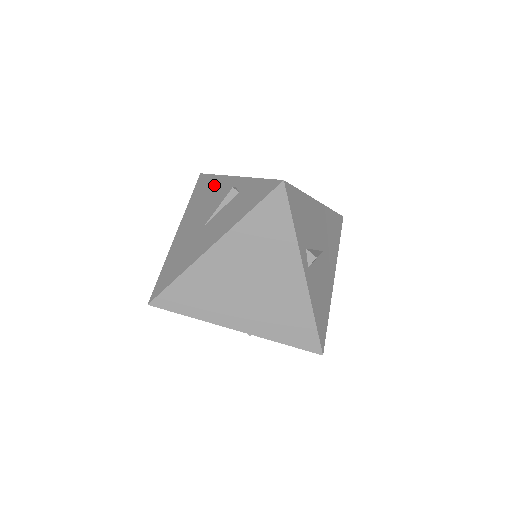
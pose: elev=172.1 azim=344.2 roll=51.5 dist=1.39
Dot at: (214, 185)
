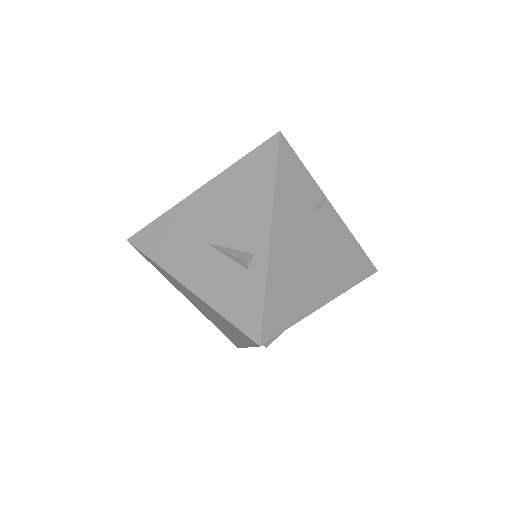
Dot at: (259, 196)
